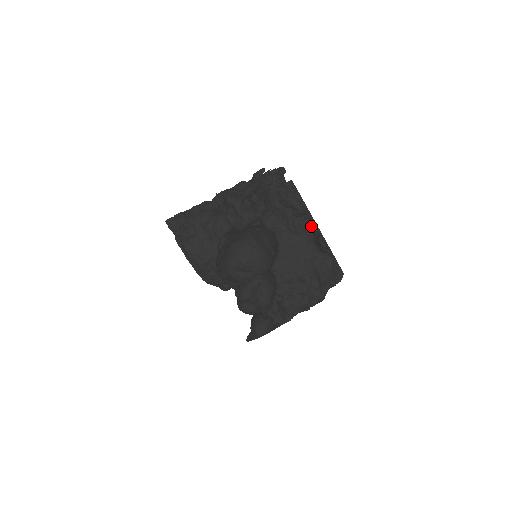
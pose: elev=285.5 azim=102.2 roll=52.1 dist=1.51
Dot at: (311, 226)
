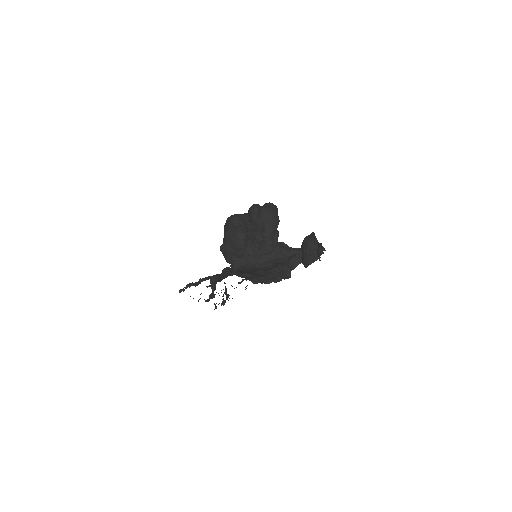
Dot at: occluded
